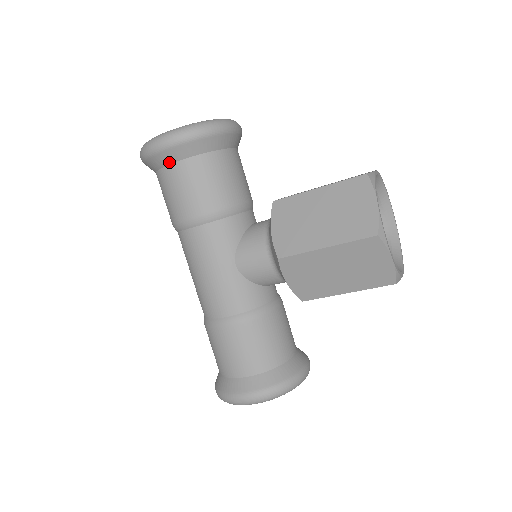
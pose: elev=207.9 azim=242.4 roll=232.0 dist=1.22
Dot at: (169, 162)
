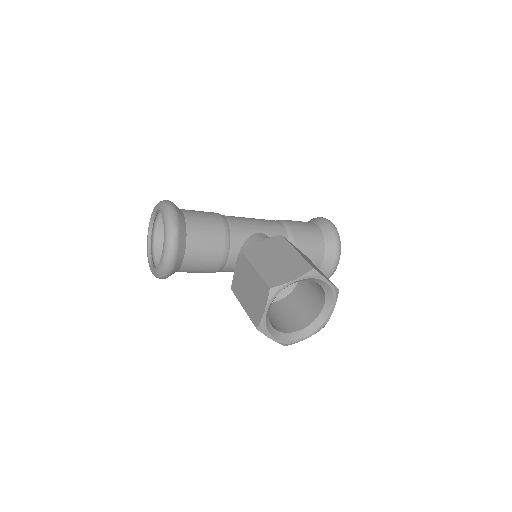
Dot at: occluded
